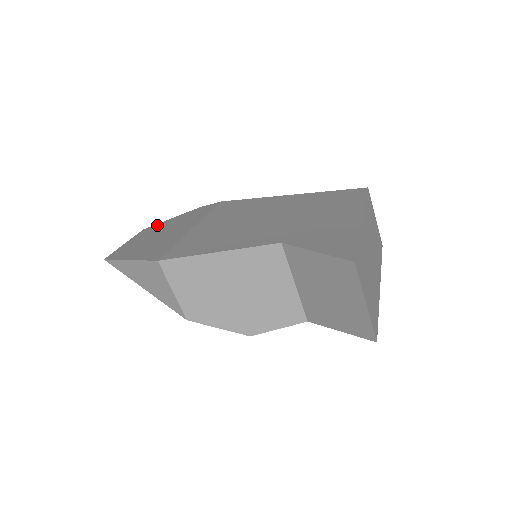
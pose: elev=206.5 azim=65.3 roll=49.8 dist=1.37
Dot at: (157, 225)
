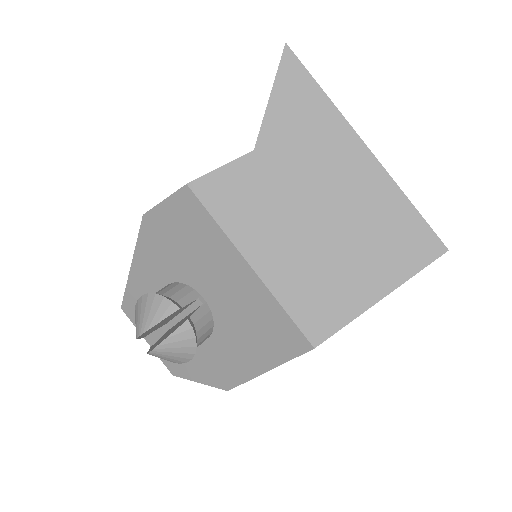
Dot at: occluded
